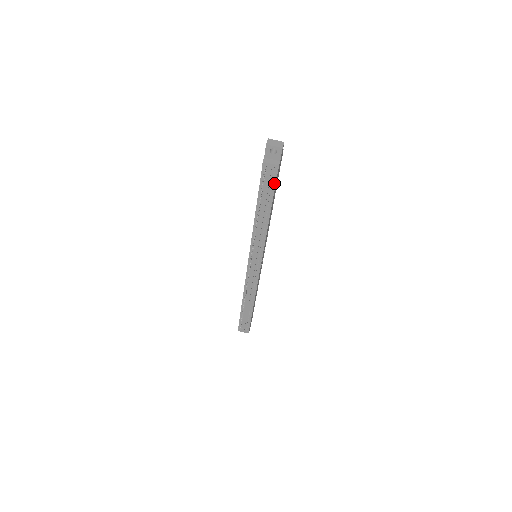
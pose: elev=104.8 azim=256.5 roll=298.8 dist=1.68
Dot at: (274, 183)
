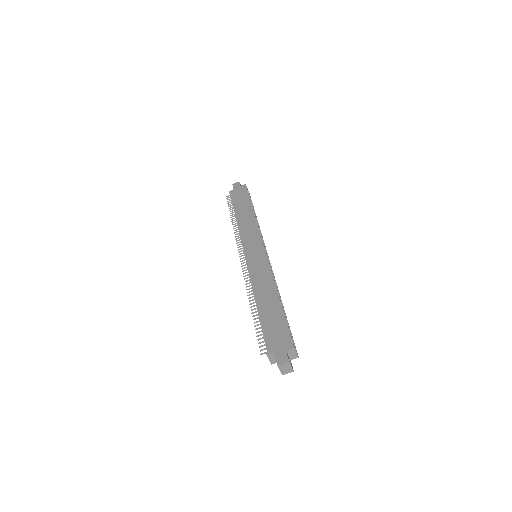
Dot at: occluded
